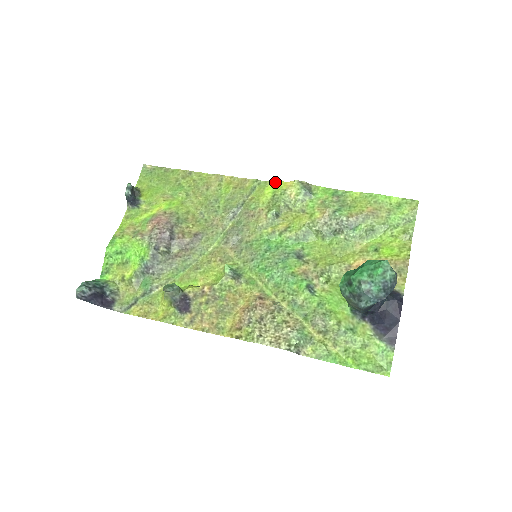
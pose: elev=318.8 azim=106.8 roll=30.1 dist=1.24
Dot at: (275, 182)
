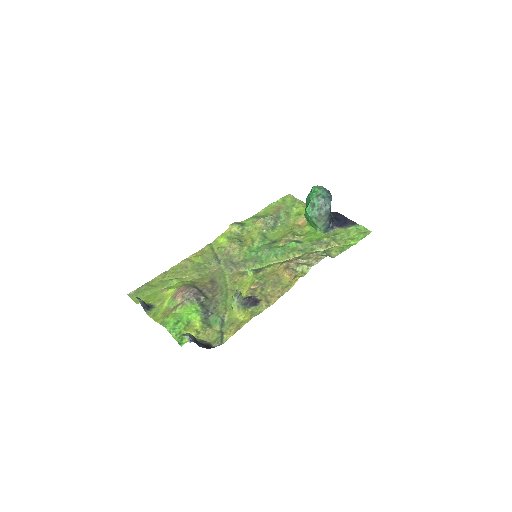
Dot at: (219, 236)
